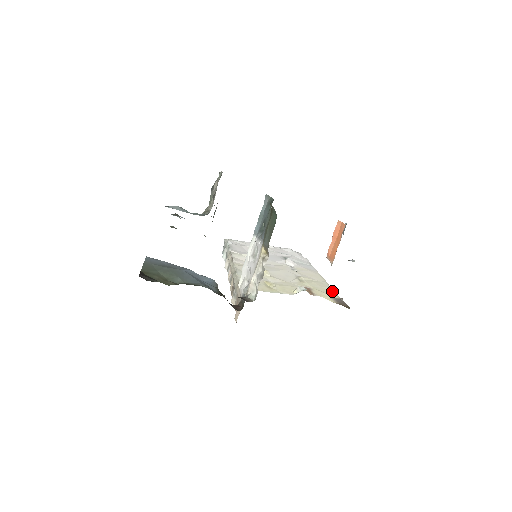
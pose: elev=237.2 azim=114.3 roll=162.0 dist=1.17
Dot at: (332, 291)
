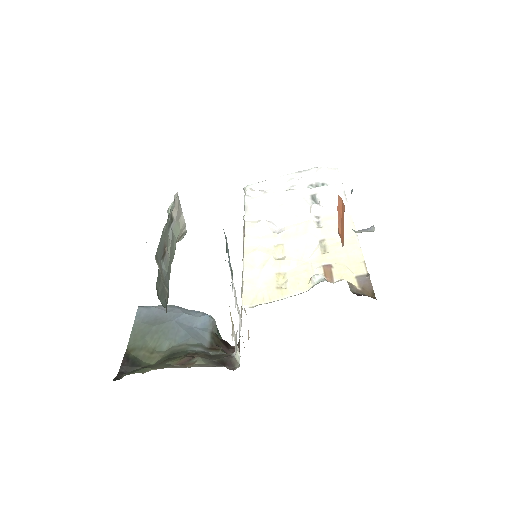
Dot at: (360, 258)
